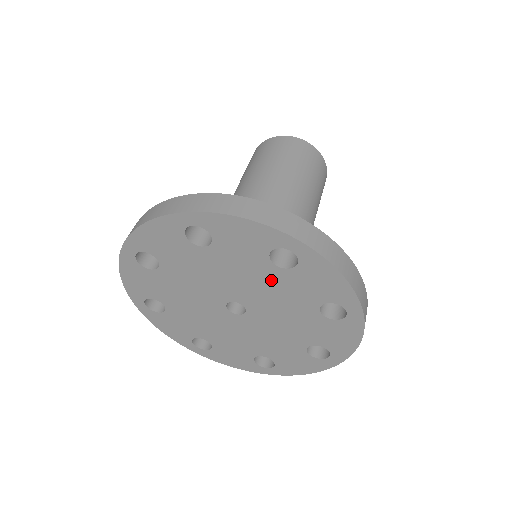
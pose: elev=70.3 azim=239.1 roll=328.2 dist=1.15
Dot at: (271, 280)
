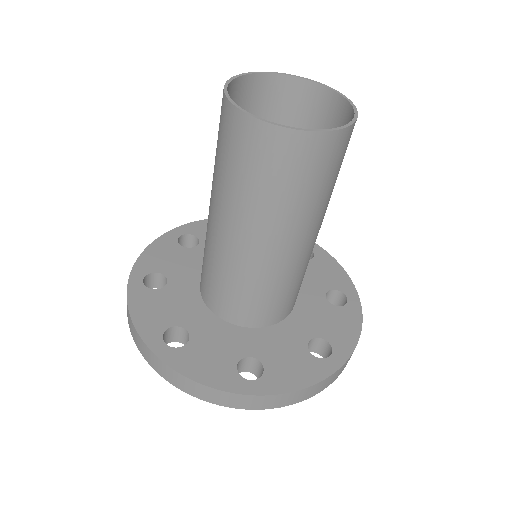
Dot at: occluded
